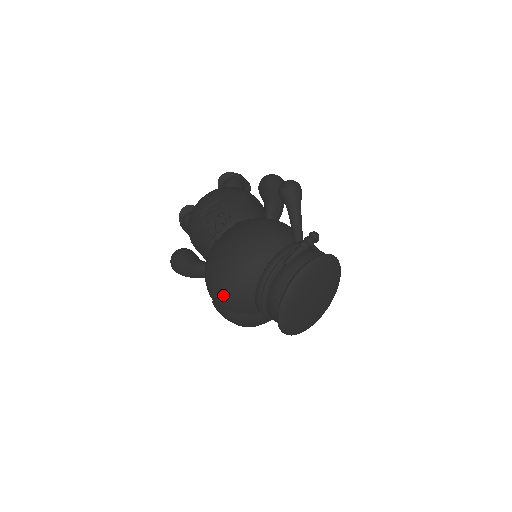
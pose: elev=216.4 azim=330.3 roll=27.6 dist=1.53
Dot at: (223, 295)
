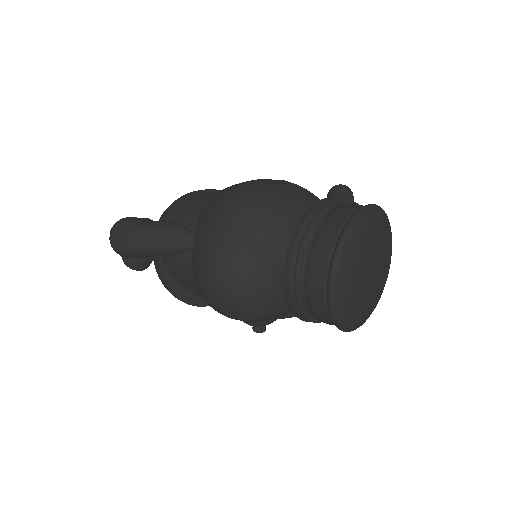
Dot at: (250, 201)
